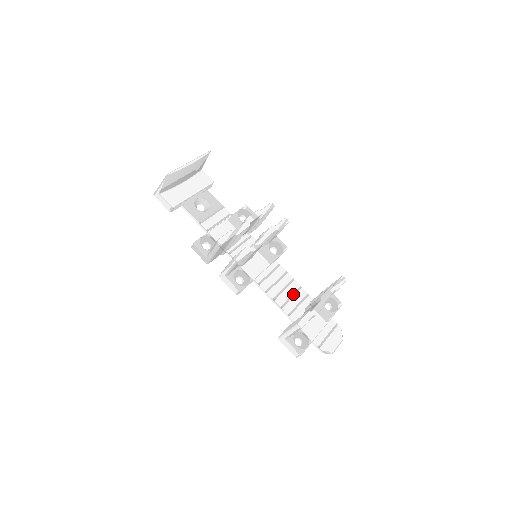
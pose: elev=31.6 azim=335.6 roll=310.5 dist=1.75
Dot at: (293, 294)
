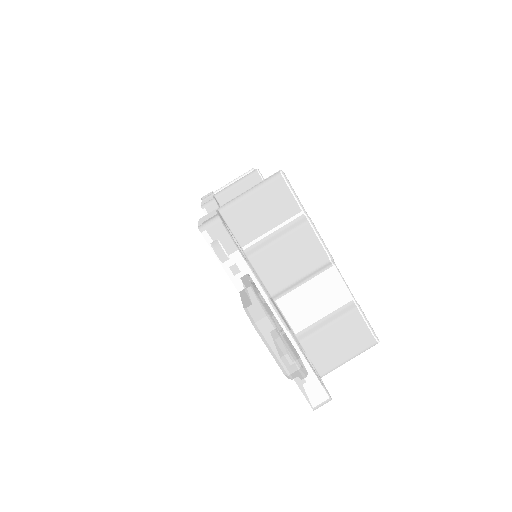
Dot at: occluded
